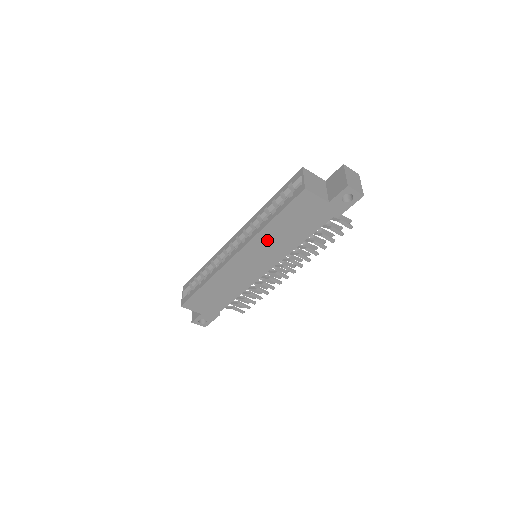
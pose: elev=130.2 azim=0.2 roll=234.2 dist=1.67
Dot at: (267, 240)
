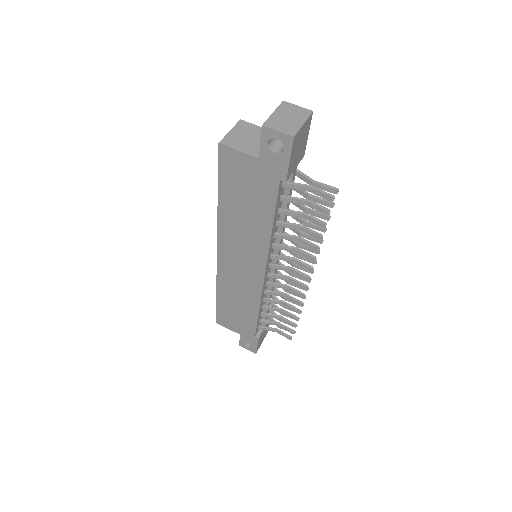
Dot at: (233, 228)
